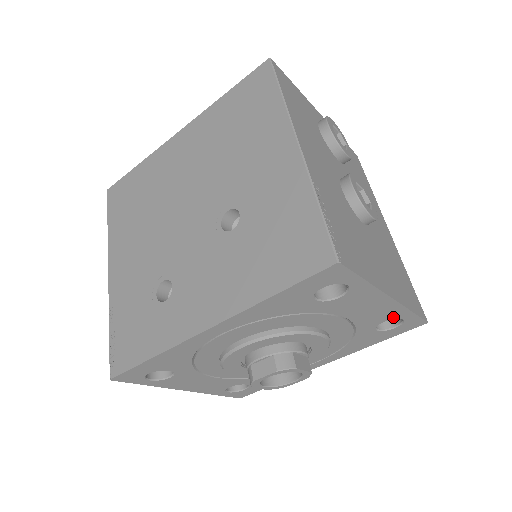
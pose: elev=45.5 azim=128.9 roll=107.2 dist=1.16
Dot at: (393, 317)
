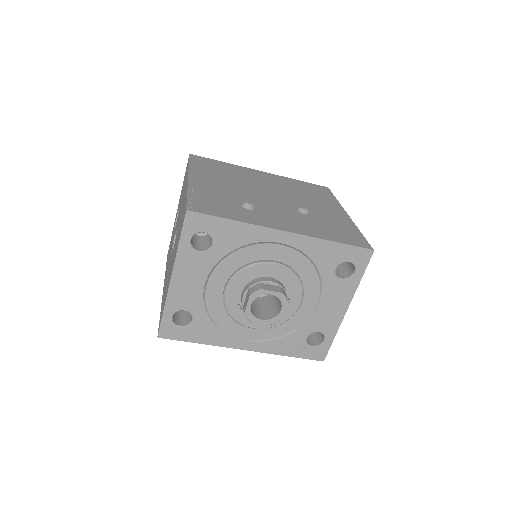
Dot at: (326, 332)
